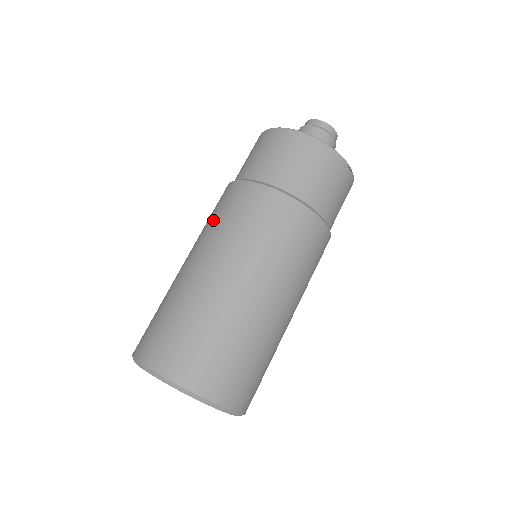
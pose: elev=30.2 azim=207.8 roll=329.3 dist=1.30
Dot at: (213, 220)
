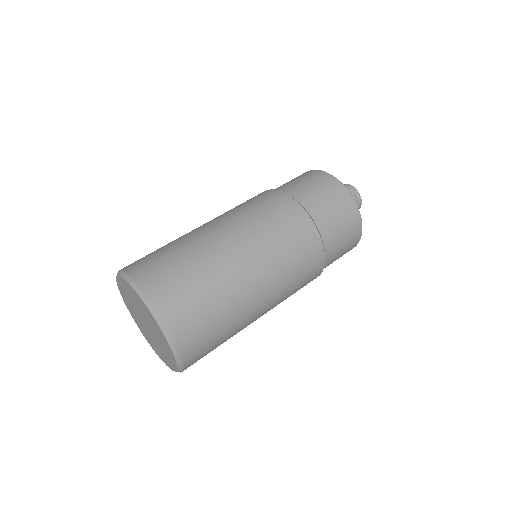
Dot at: (254, 211)
